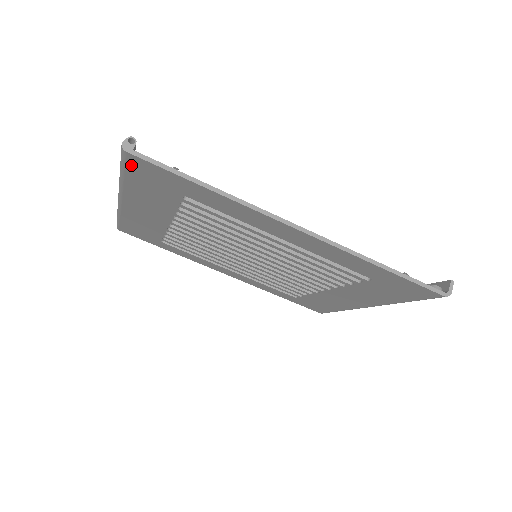
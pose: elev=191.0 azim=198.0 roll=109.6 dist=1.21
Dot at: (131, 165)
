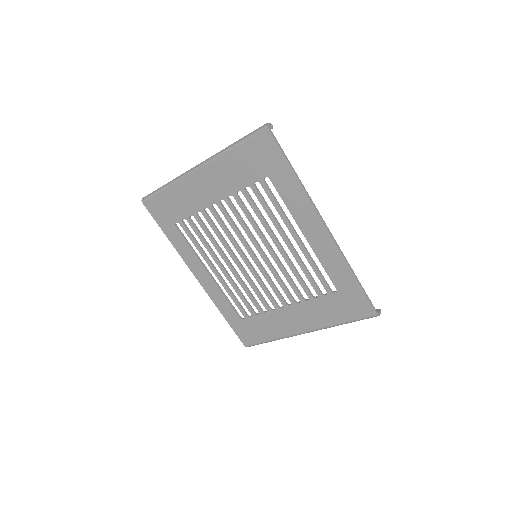
Dot at: (257, 139)
